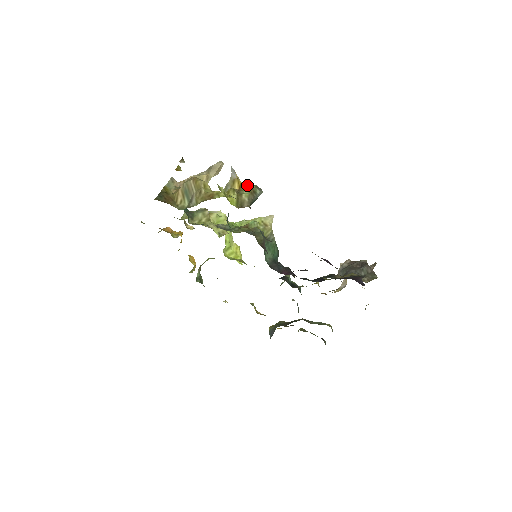
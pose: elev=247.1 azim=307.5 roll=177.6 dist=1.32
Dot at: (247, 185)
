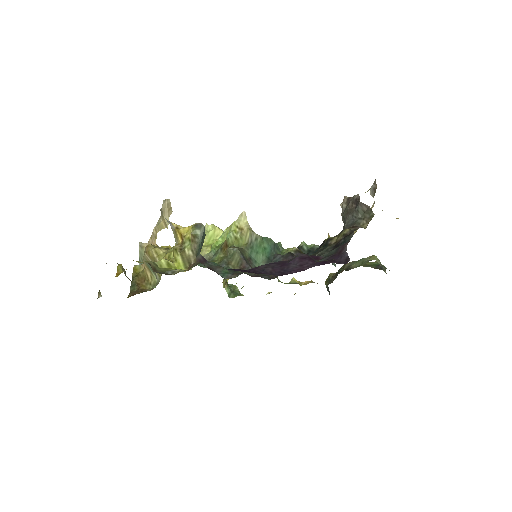
Dot at: (188, 228)
